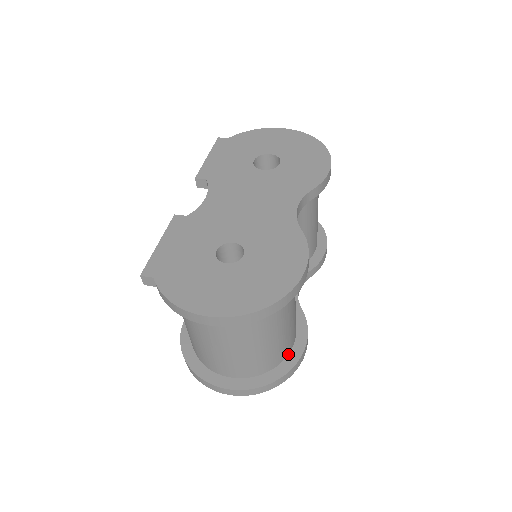
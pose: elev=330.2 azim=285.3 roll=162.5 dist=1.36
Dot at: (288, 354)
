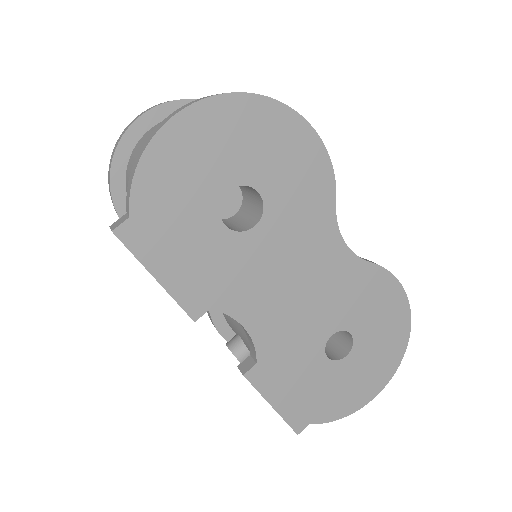
Dot at: occluded
